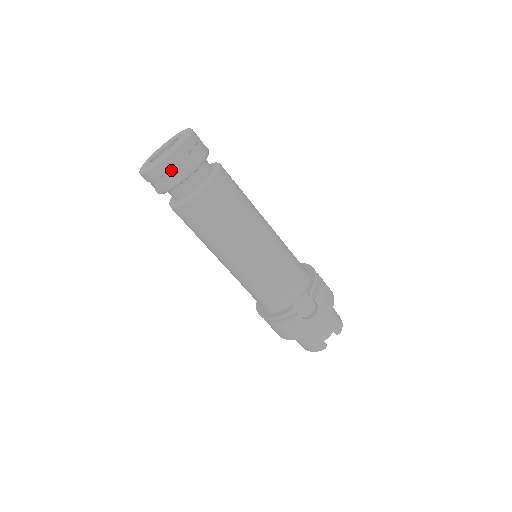
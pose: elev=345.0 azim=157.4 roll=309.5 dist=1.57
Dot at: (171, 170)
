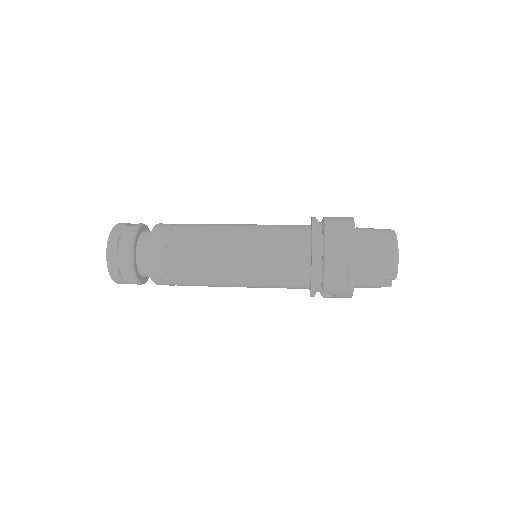
Dot at: occluded
